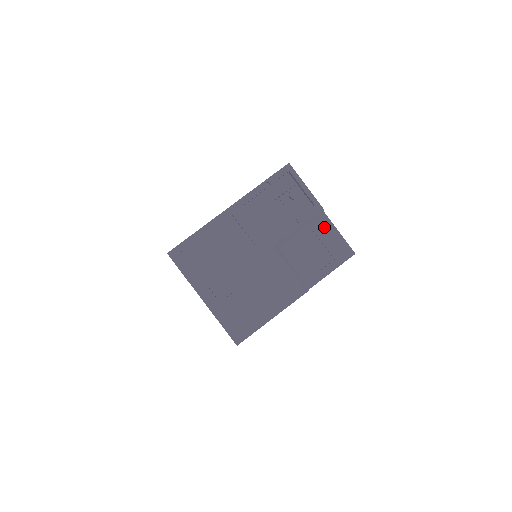
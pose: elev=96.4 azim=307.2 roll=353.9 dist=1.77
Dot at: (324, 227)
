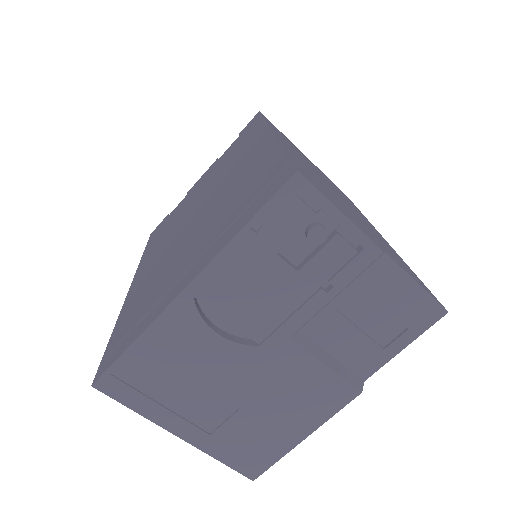
Dot at: (385, 279)
